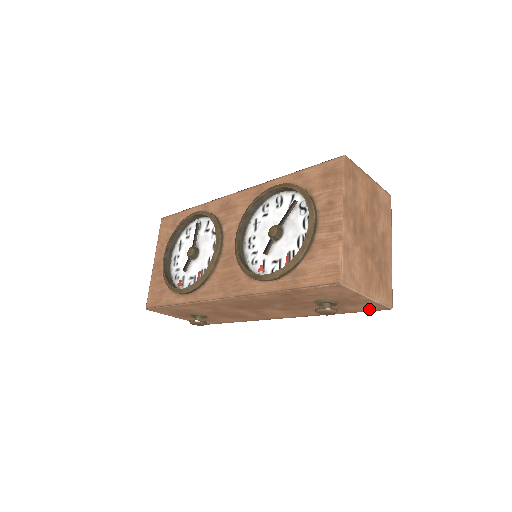
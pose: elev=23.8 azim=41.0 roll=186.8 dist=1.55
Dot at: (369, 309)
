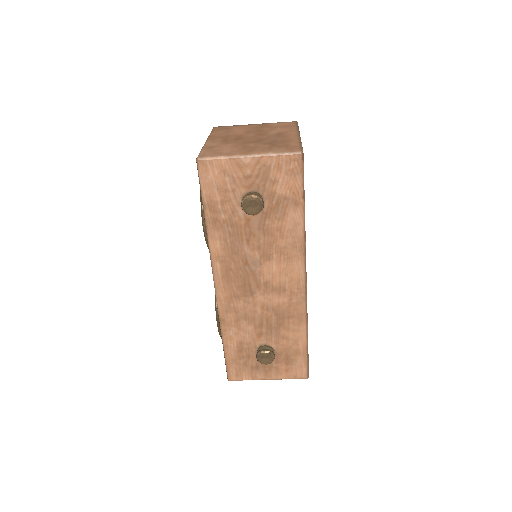
Dot at: (293, 174)
